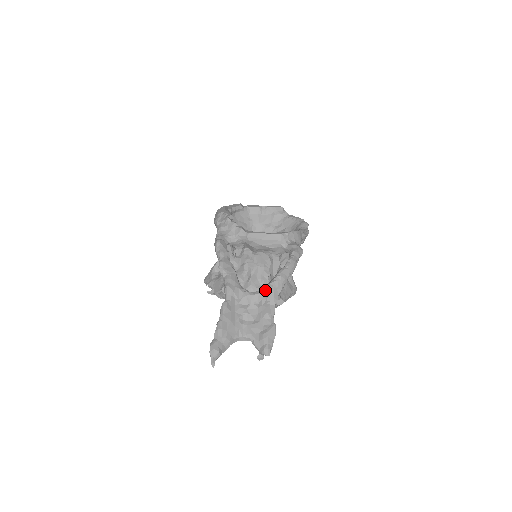
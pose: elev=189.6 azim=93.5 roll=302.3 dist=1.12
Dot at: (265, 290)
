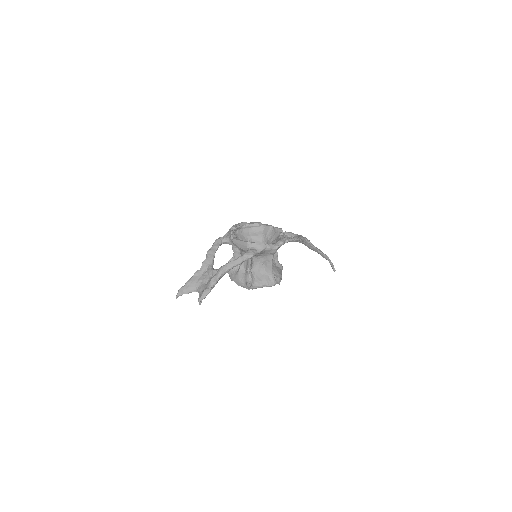
Dot at: (218, 270)
